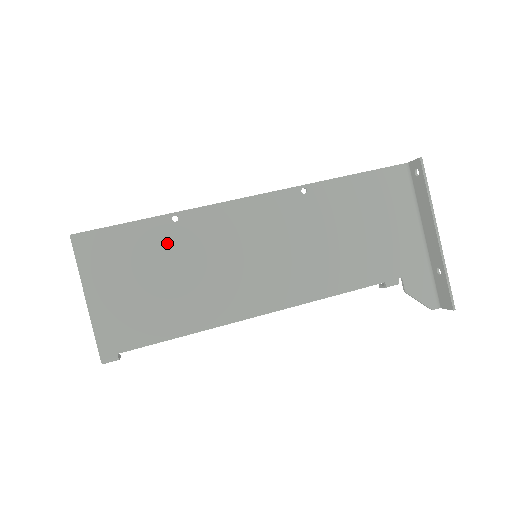
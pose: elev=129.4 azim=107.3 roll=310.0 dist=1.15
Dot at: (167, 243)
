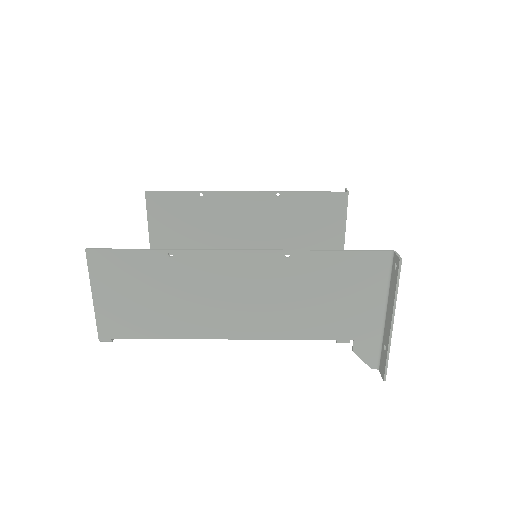
Dot at: (161, 271)
